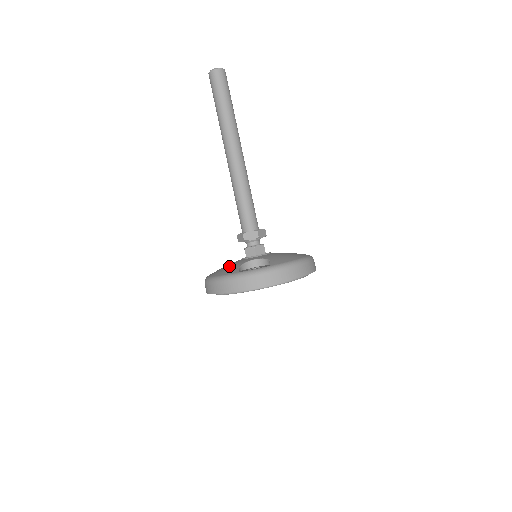
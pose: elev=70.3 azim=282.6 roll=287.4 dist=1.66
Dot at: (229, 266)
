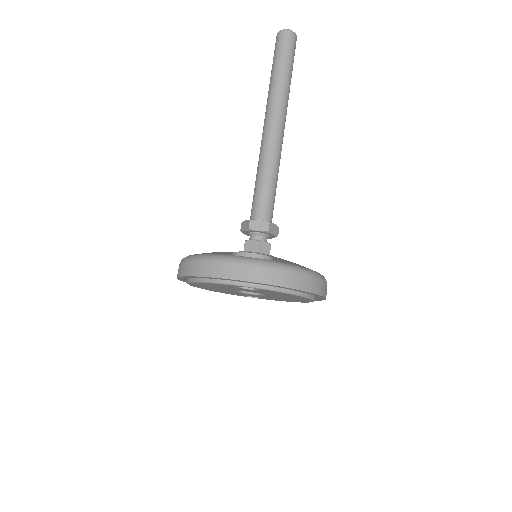
Dot at: occluded
